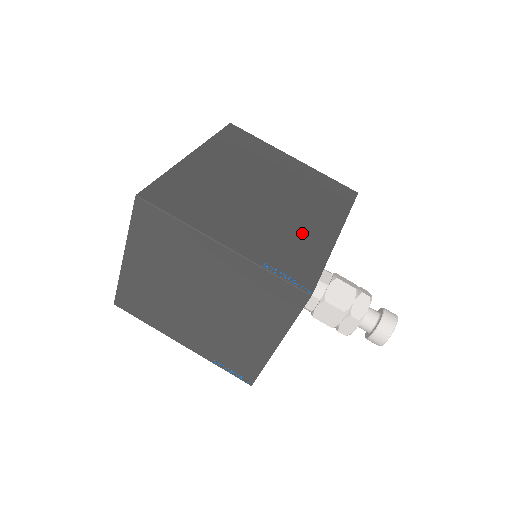
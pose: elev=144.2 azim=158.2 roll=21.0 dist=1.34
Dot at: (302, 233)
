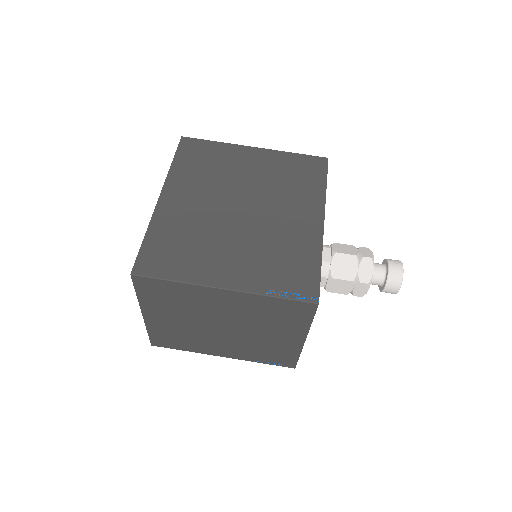
Dot at: (290, 237)
